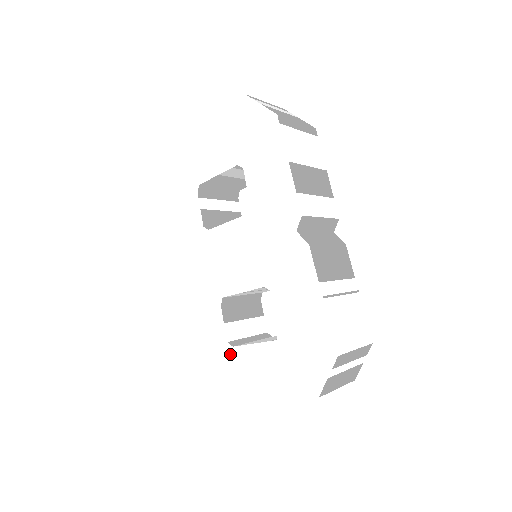
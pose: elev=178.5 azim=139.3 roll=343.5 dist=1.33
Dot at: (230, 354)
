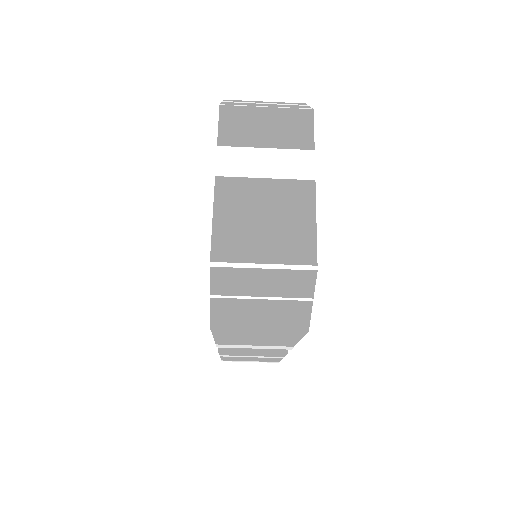
Dot at: occluded
